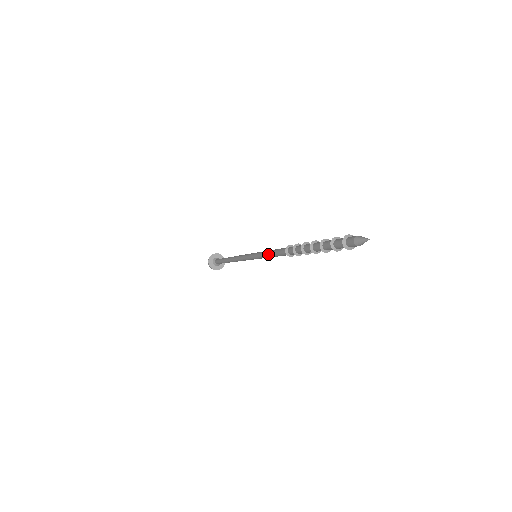
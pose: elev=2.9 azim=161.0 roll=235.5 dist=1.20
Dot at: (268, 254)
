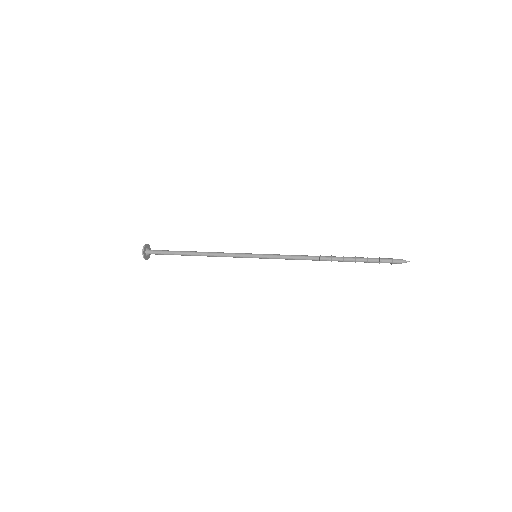
Dot at: (287, 258)
